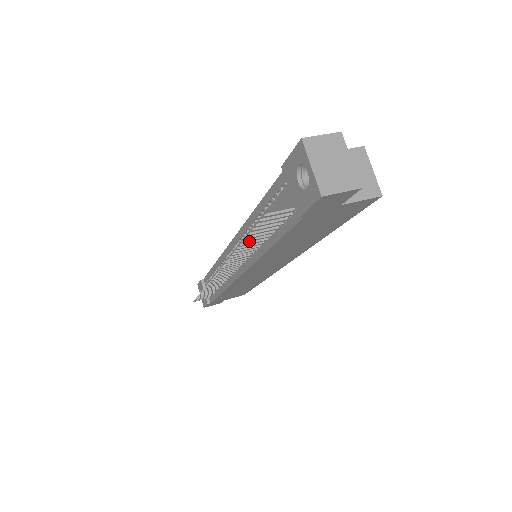
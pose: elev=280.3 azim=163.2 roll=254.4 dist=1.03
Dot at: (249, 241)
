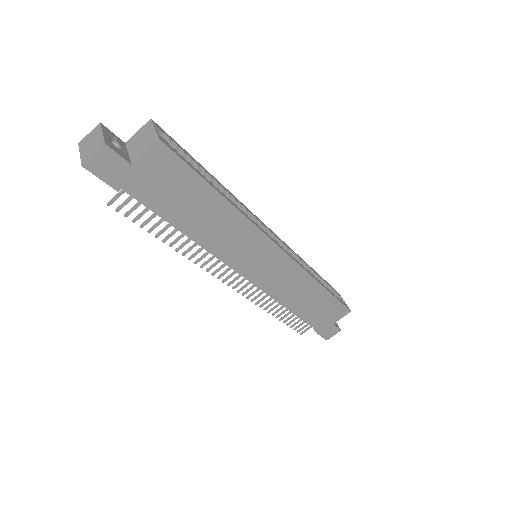
Dot at: (160, 234)
